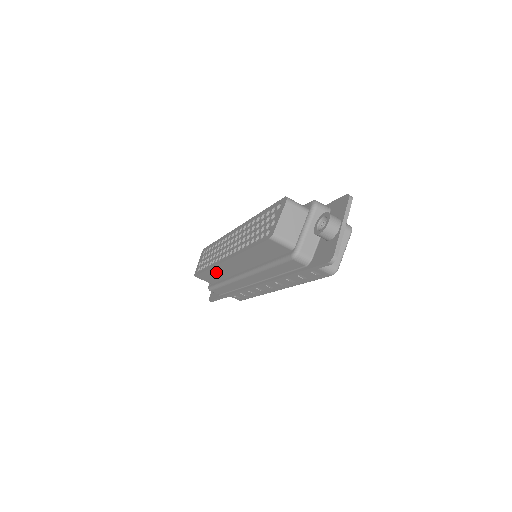
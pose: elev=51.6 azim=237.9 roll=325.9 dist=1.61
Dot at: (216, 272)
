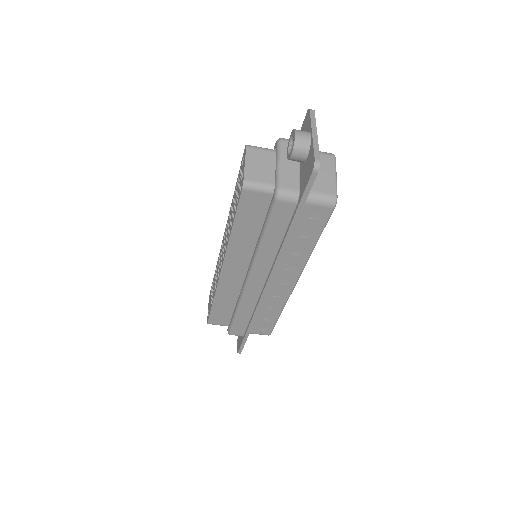
Dot at: (223, 299)
